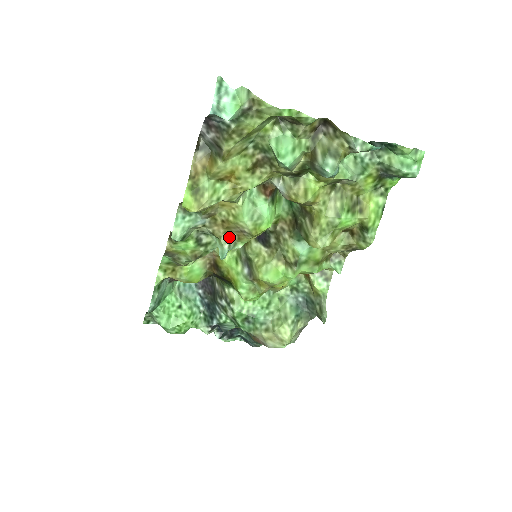
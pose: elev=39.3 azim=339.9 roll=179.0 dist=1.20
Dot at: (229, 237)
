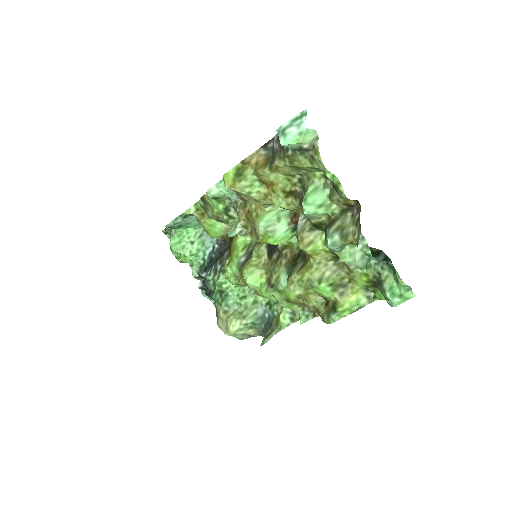
Dot at: (245, 226)
